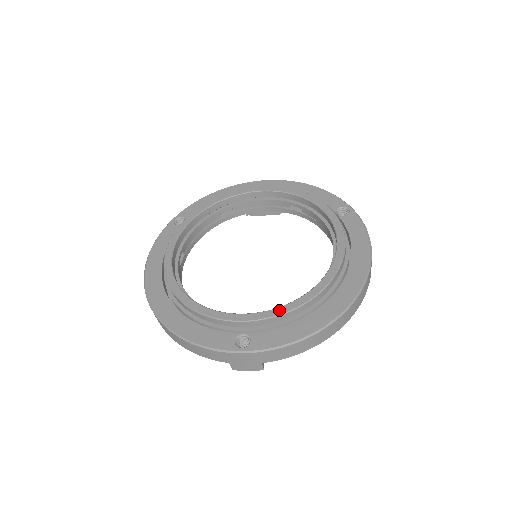
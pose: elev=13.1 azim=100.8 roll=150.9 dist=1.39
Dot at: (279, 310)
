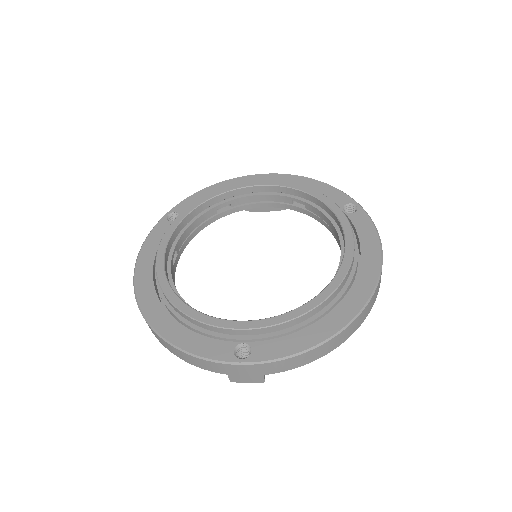
Dot at: (283, 317)
